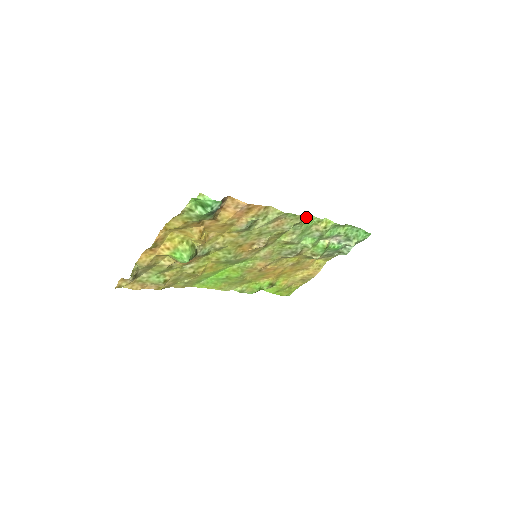
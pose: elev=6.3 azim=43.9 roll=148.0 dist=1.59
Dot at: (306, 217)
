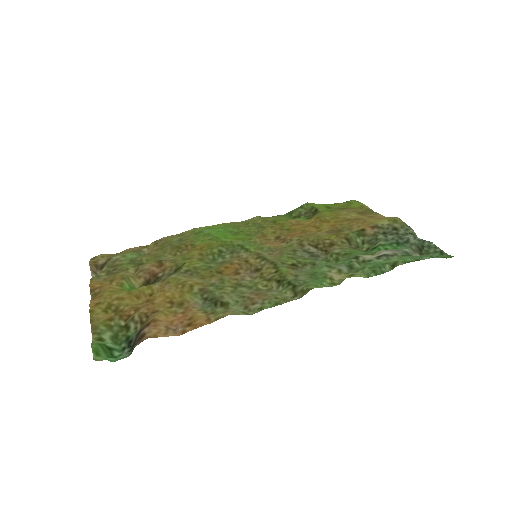
Dot at: (301, 297)
